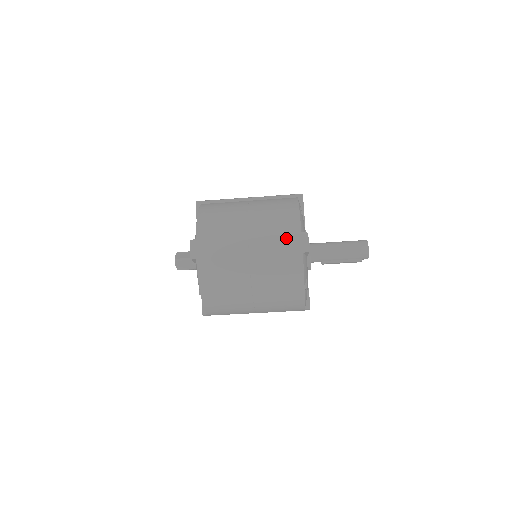
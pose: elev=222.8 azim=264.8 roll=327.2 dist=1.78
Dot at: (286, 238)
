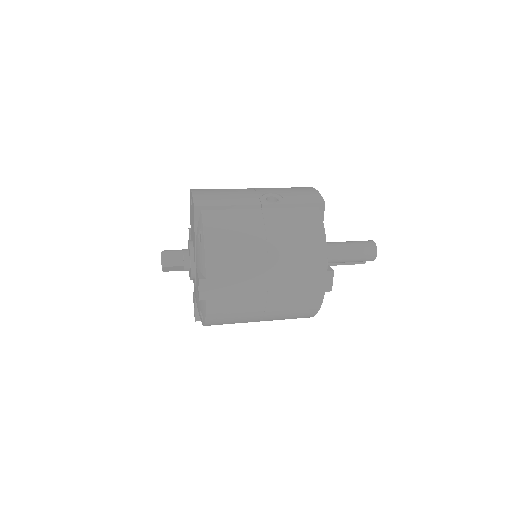
Dot at: (310, 278)
